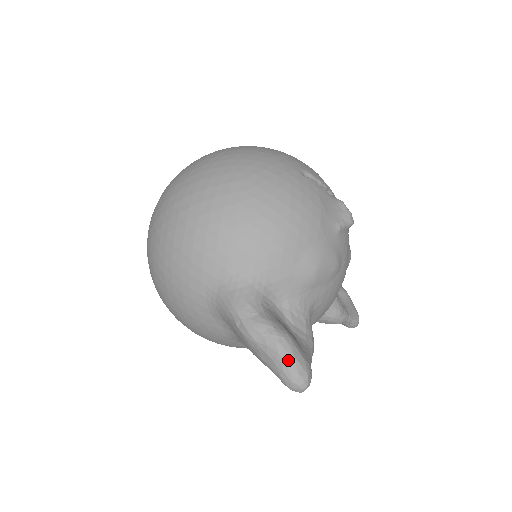
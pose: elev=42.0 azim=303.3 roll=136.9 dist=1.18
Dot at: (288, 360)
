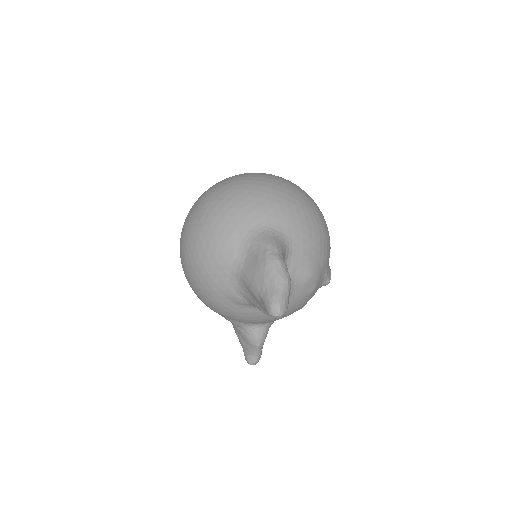
Dot at: (285, 291)
